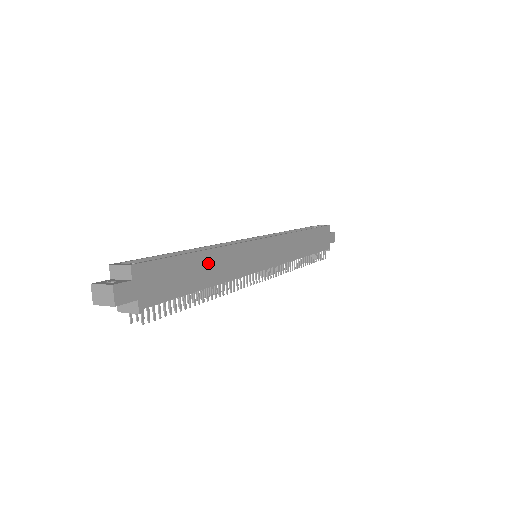
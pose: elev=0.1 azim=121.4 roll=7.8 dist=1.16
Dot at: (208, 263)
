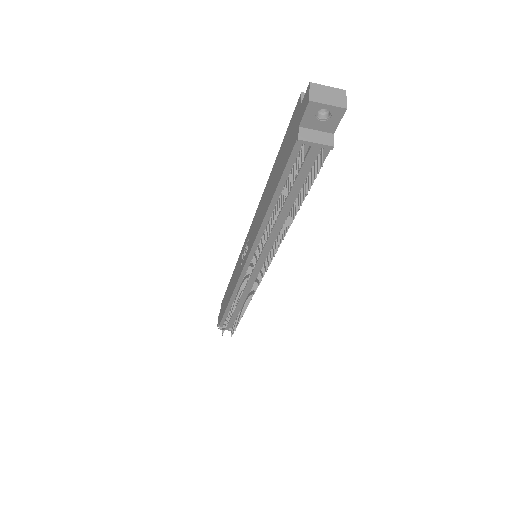
Dot at: occluded
